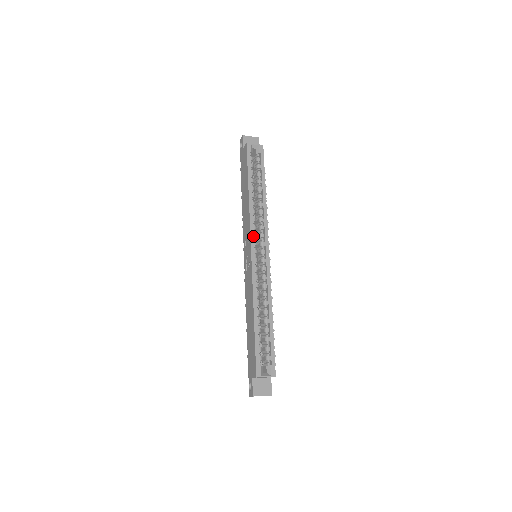
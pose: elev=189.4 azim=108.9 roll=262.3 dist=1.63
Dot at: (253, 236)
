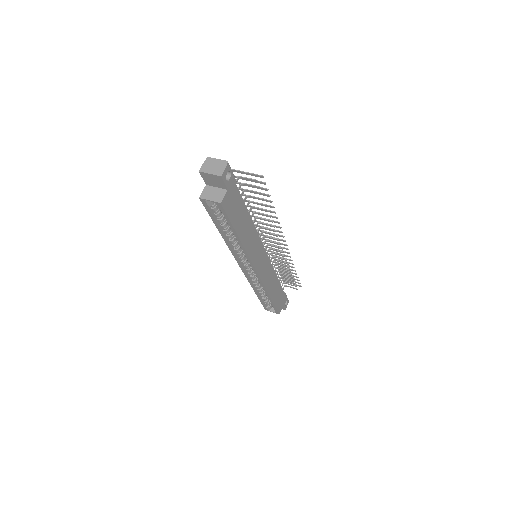
Dot at: (238, 261)
